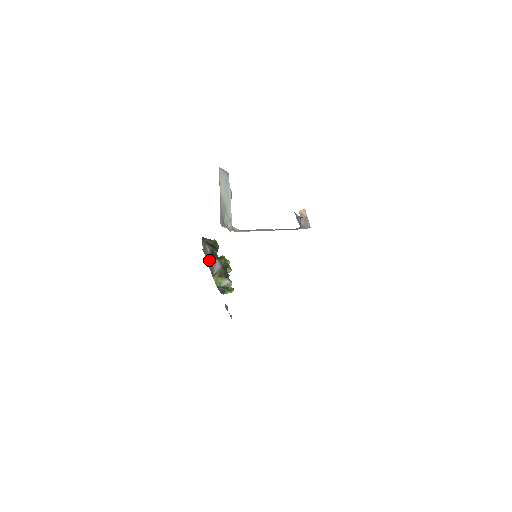
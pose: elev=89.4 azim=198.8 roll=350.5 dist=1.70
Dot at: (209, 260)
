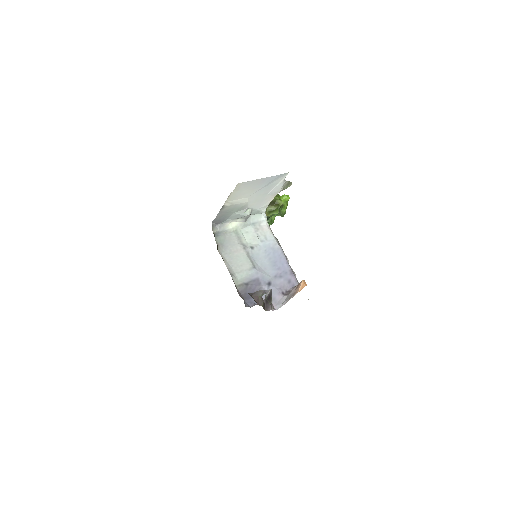
Dot at: occluded
